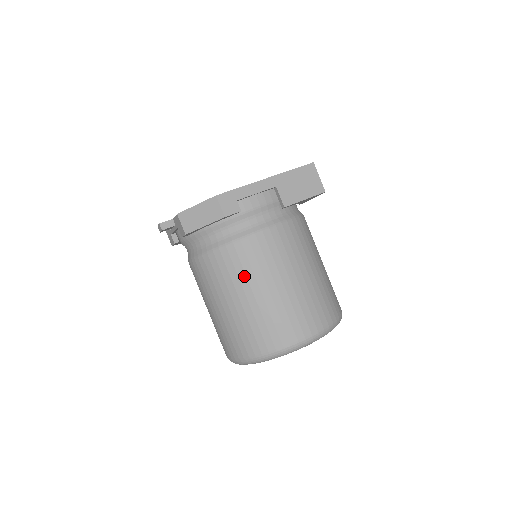
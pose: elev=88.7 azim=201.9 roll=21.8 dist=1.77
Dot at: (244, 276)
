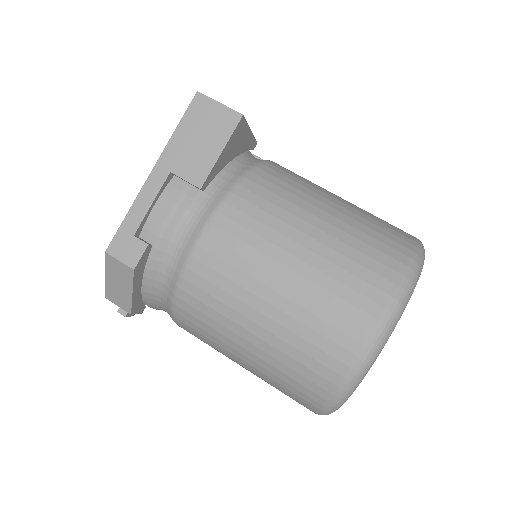
Dot at: (223, 318)
